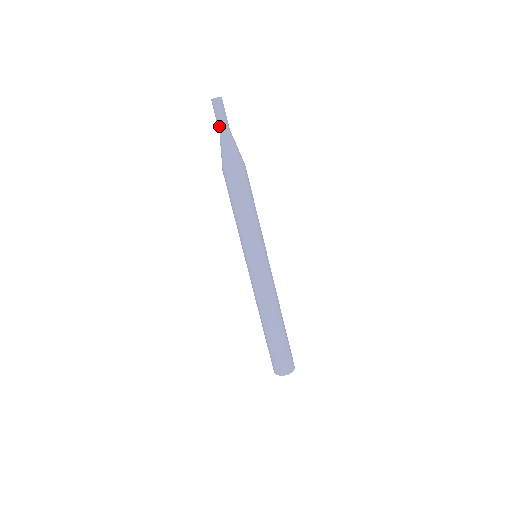
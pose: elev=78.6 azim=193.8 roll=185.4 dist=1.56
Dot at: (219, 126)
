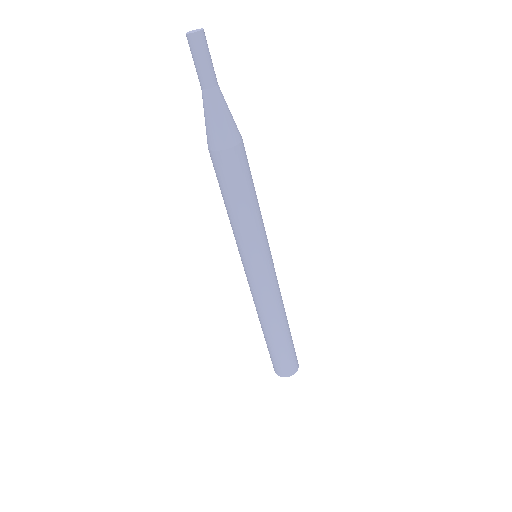
Dot at: (199, 79)
